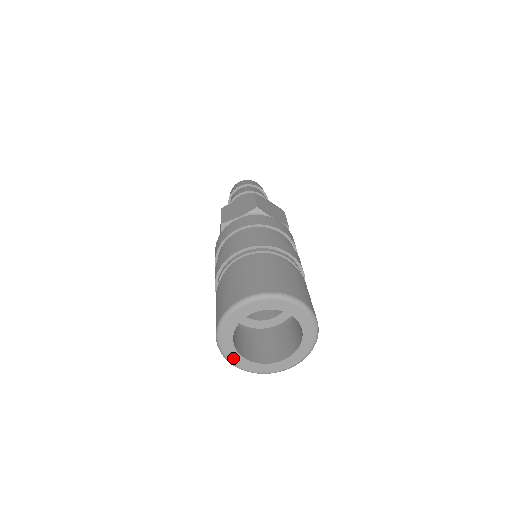
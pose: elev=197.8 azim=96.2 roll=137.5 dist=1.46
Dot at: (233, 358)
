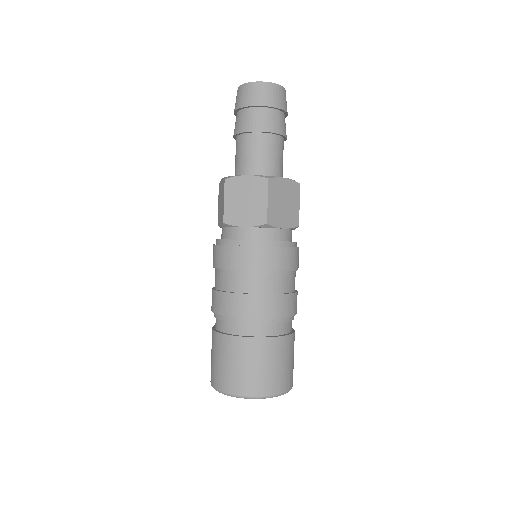
Dot at: occluded
